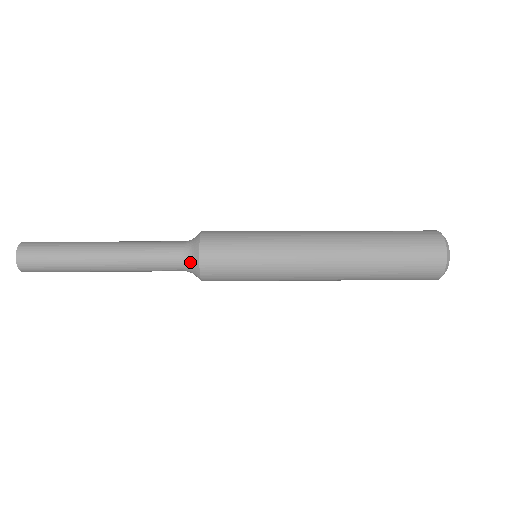
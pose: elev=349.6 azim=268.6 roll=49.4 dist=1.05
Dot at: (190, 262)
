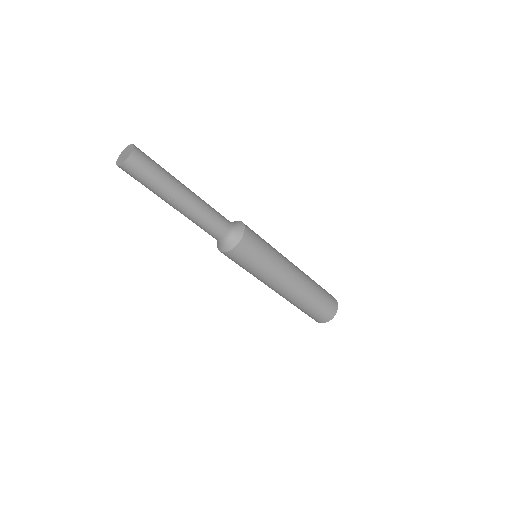
Dot at: (235, 224)
